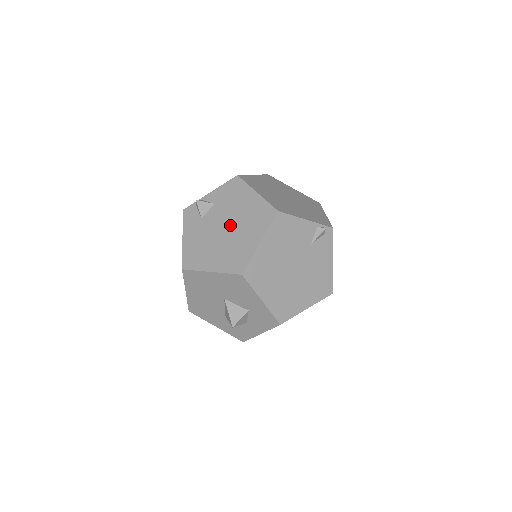
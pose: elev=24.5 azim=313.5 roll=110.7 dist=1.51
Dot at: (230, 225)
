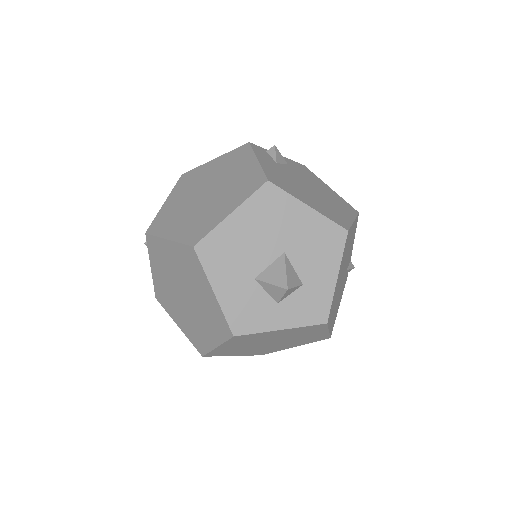
Dot at: (314, 189)
